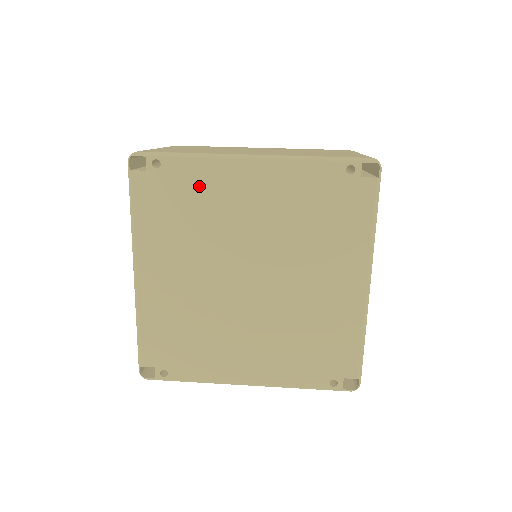
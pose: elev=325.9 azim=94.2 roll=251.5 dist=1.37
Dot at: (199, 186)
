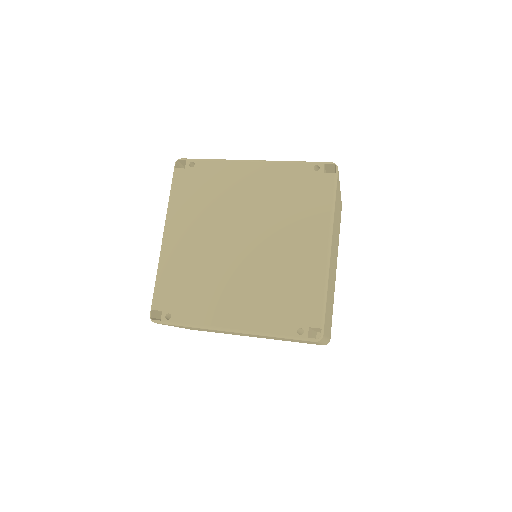
Dot at: (217, 178)
